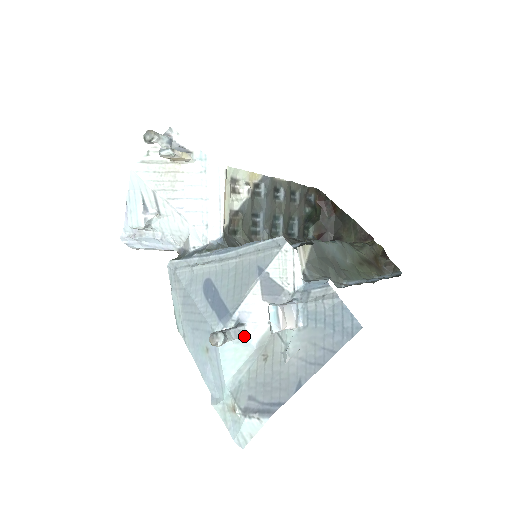
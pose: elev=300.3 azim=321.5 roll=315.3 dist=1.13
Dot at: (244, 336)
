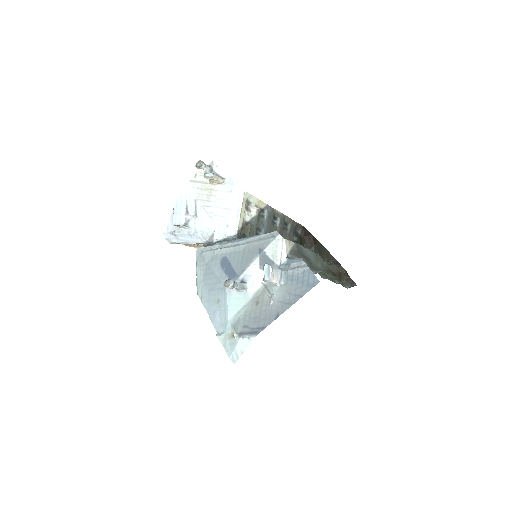
Dot at: (245, 289)
